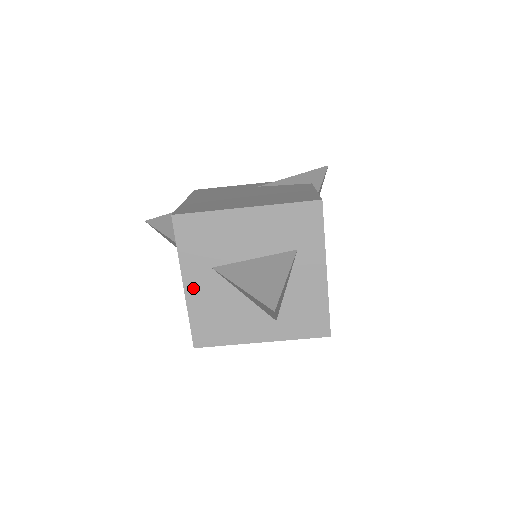
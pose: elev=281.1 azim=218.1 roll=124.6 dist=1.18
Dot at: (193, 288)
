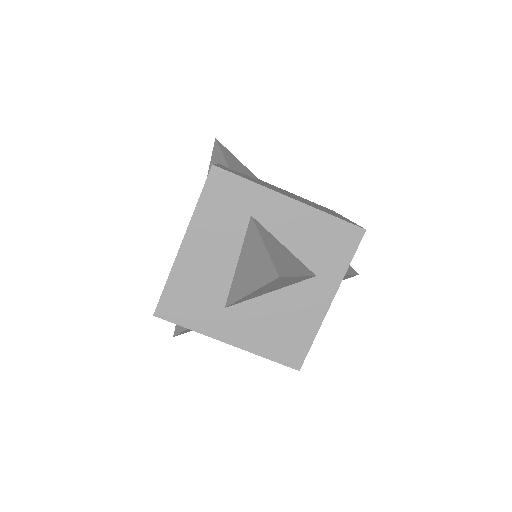
Dot at: (236, 337)
